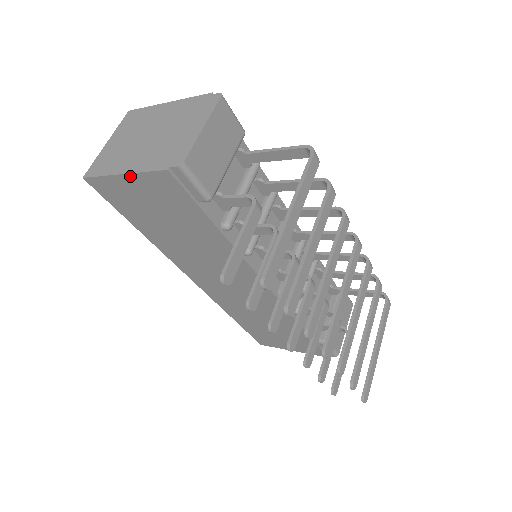
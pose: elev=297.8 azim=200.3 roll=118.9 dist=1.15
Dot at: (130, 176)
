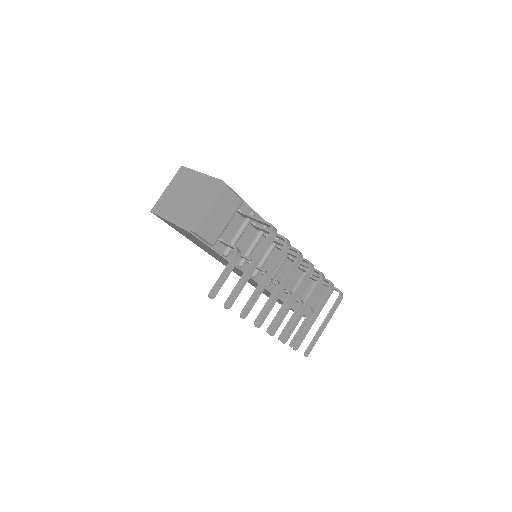
Dot at: (173, 224)
